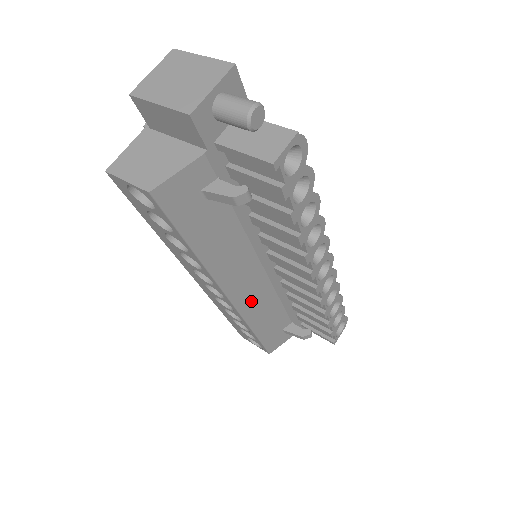
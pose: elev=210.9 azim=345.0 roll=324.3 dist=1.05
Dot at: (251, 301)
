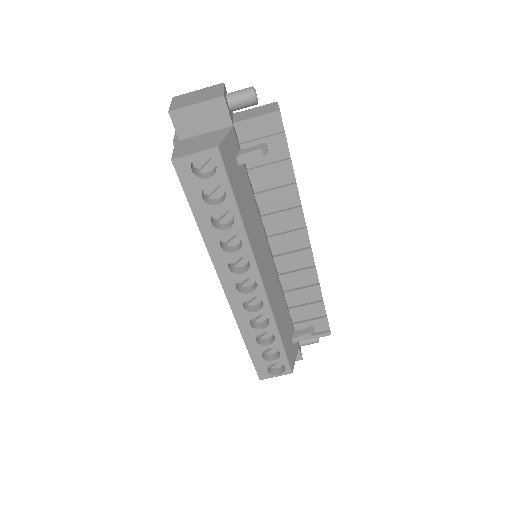
Dot at: (271, 290)
